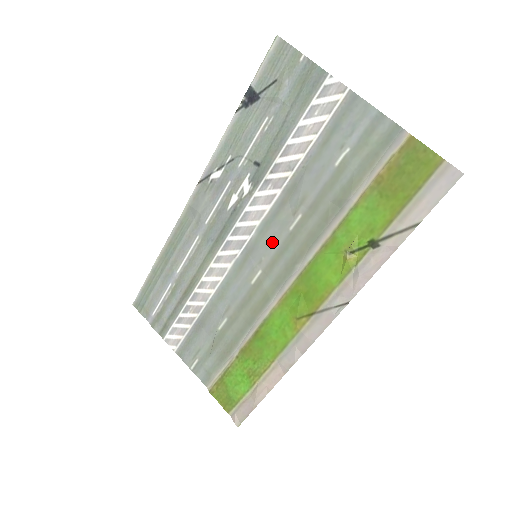
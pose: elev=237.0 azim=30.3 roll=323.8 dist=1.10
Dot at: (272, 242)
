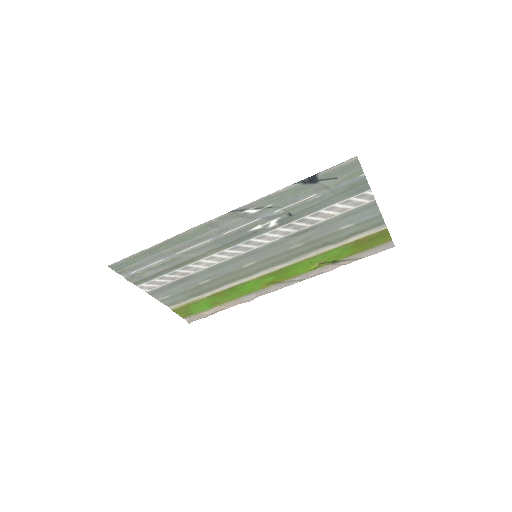
Dot at: (273, 252)
